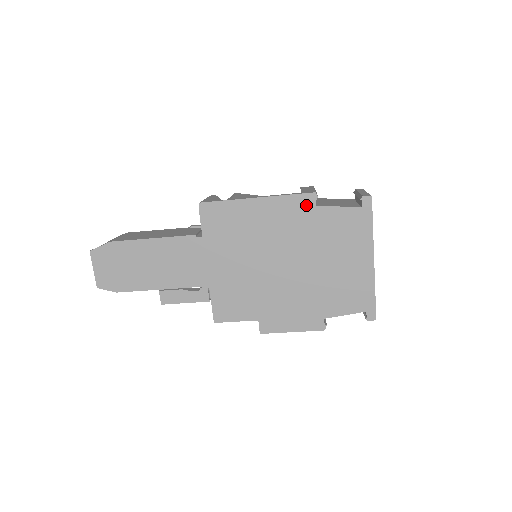
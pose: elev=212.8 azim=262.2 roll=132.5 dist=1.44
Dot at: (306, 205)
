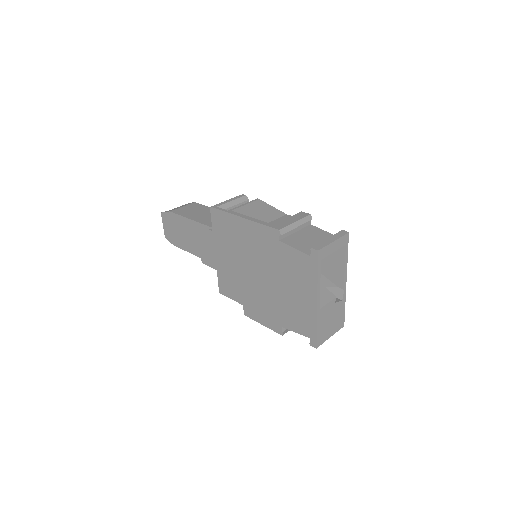
Dot at: (273, 237)
